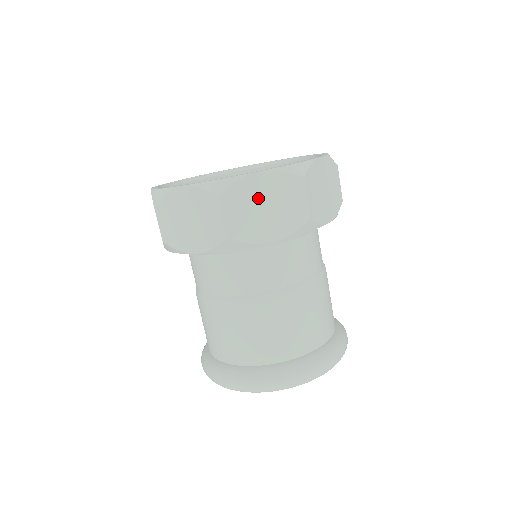
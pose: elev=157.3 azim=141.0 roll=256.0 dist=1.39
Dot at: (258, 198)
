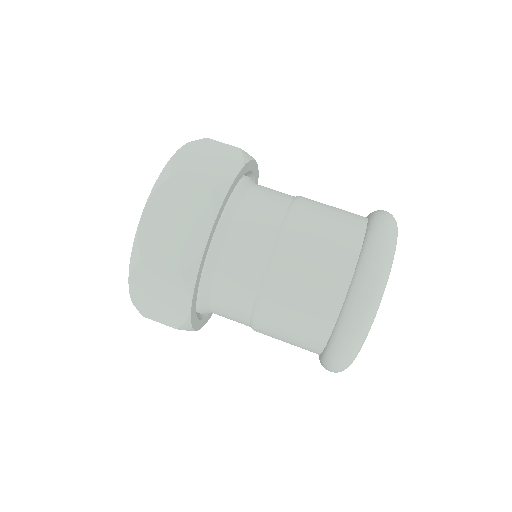
Dot at: (197, 160)
